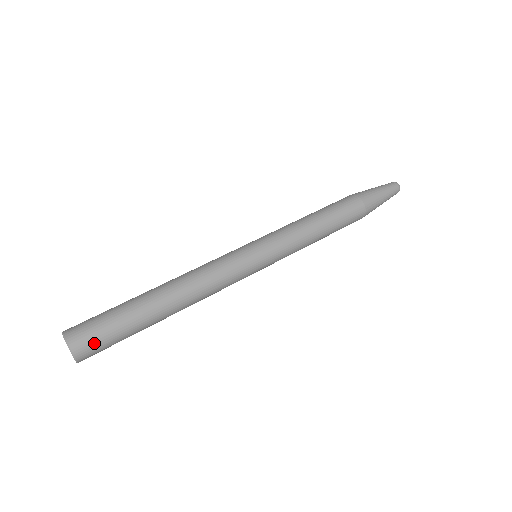
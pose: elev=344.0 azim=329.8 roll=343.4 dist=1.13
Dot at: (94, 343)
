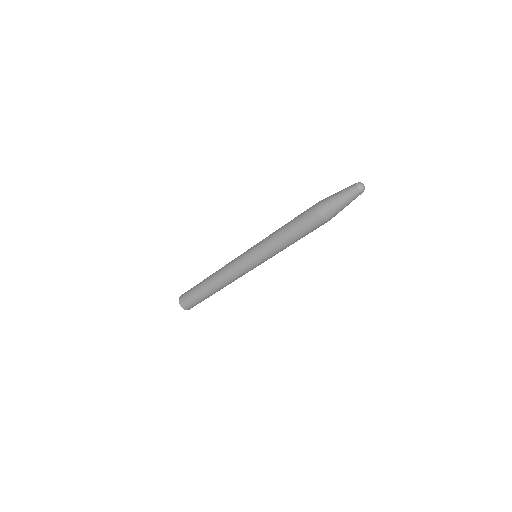
Dot at: (187, 303)
